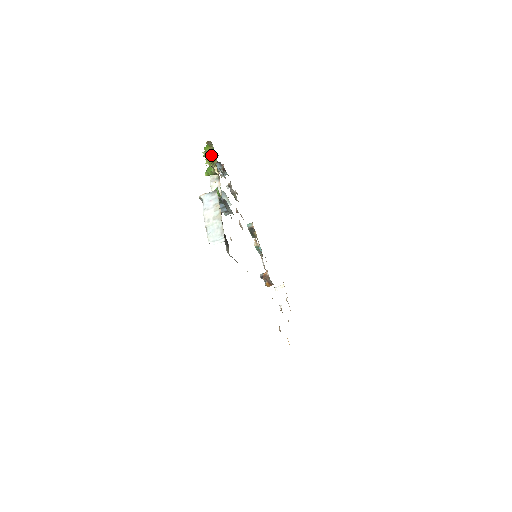
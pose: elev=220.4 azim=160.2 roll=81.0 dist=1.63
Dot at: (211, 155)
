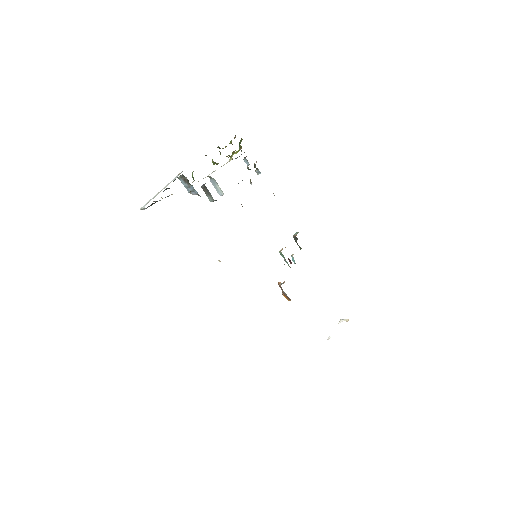
Dot at: (239, 150)
